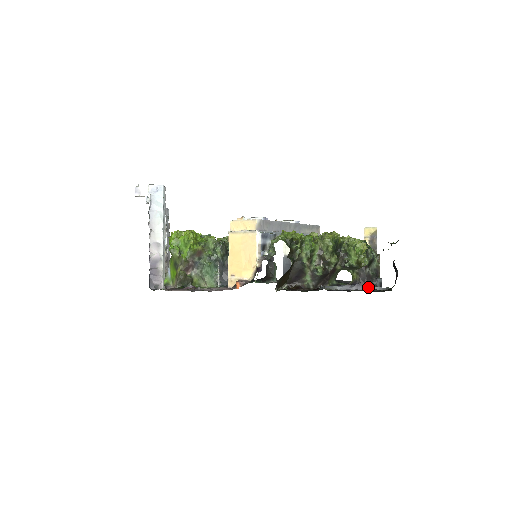
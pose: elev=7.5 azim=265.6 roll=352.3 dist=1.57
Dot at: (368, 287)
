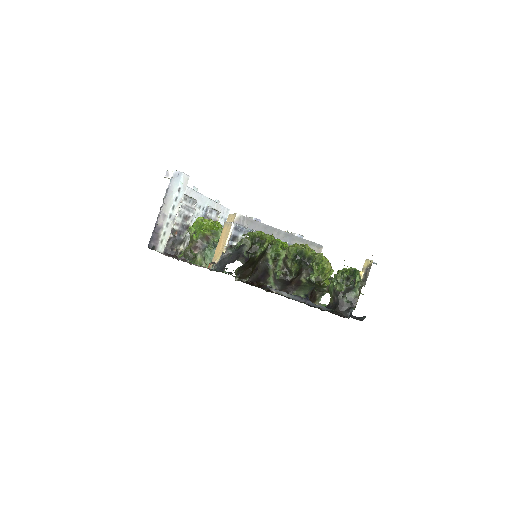
Dot at: (335, 312)
